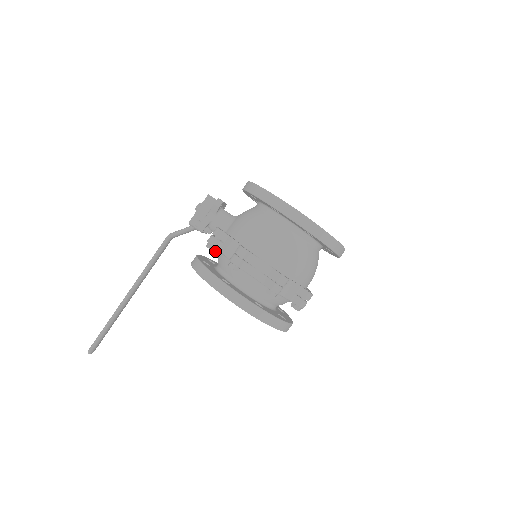
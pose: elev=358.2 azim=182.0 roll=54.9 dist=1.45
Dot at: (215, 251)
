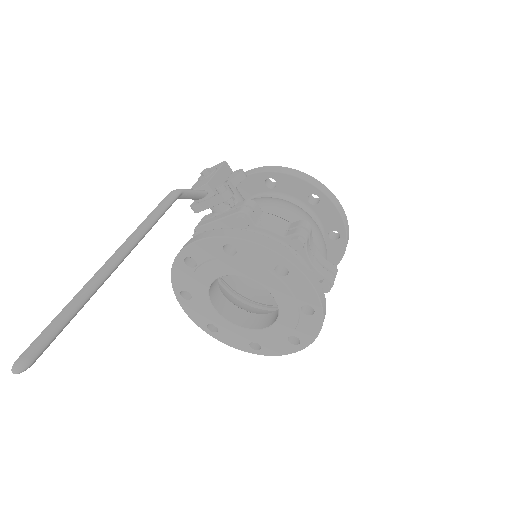
Dot at: (247, 227)
